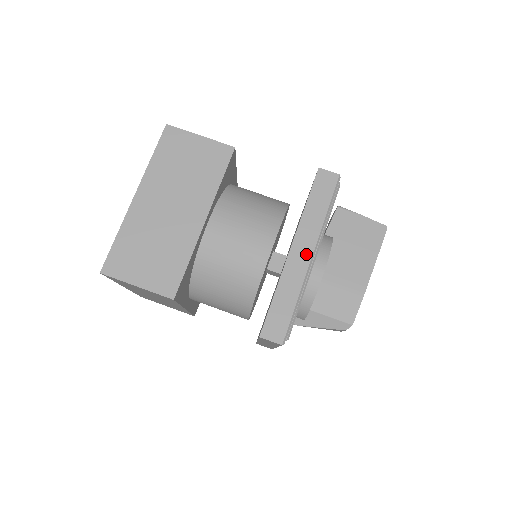
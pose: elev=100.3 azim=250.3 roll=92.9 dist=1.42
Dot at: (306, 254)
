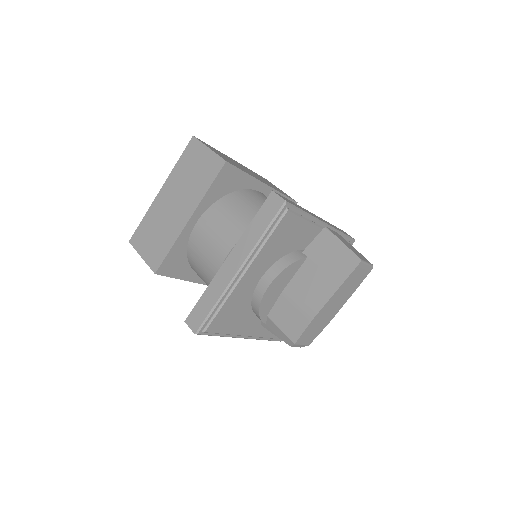
Dot at: (235, 267)
